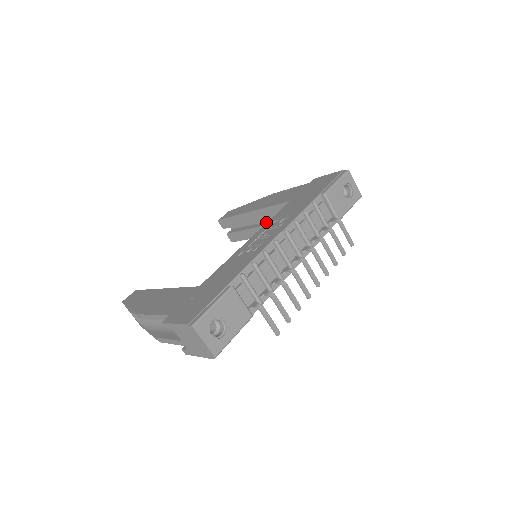
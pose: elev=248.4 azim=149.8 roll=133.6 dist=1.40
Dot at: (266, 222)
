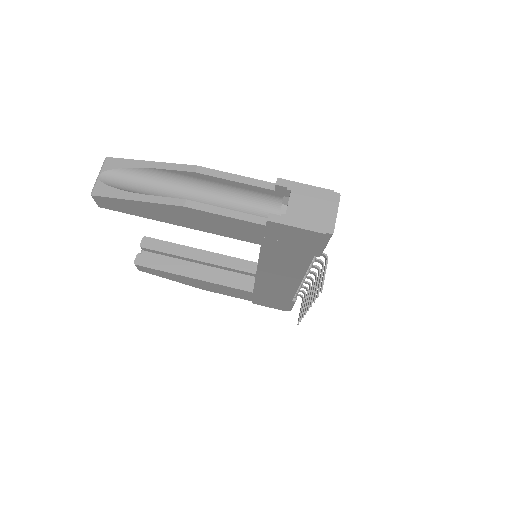
Dot at: occluded
